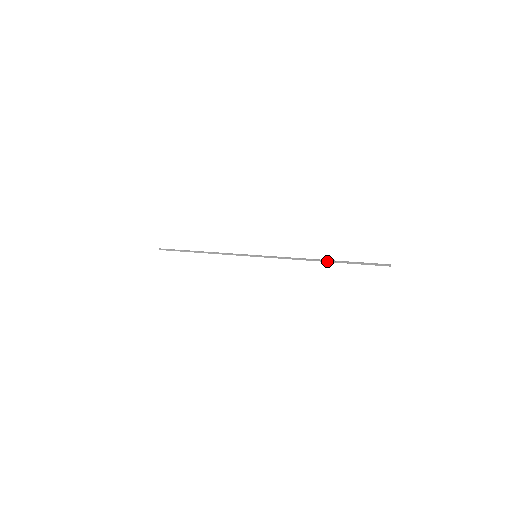
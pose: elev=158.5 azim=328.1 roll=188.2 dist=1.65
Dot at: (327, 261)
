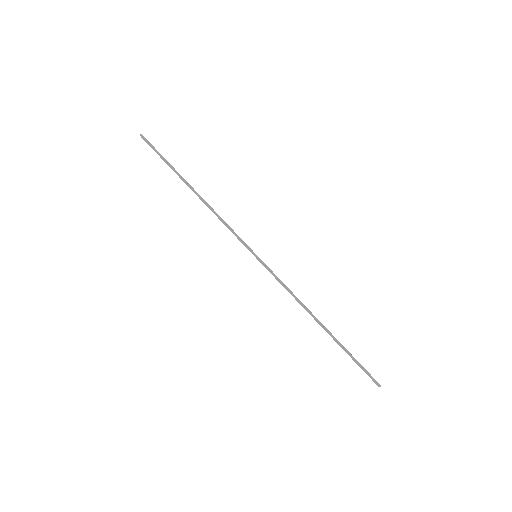
Dot at: (327, 329)
